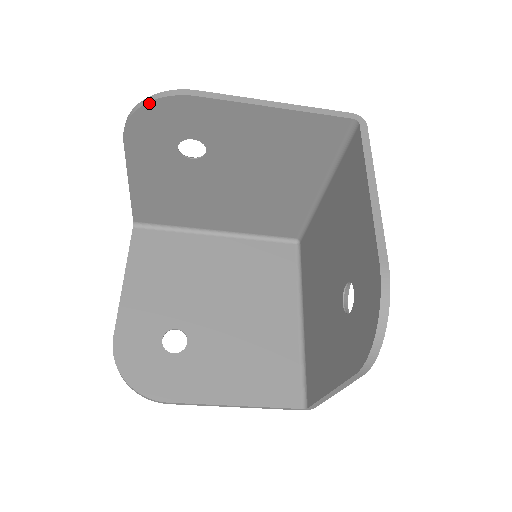
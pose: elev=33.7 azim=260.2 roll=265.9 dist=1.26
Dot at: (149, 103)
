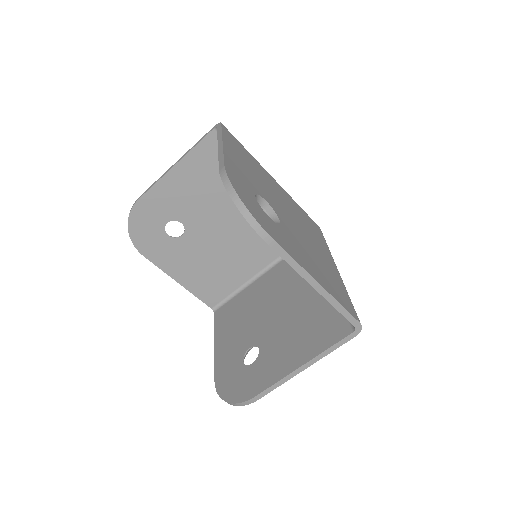
Dot at: (128, 224)
